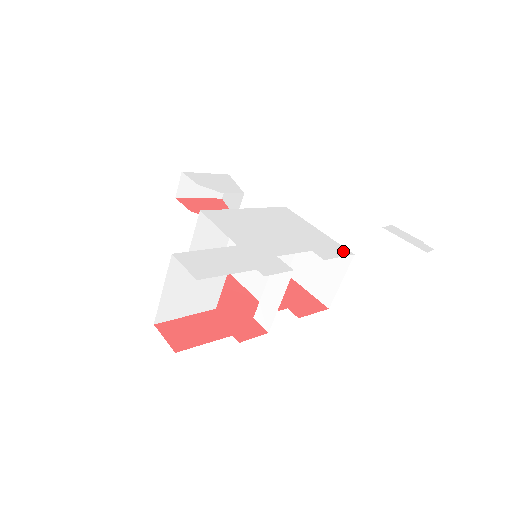
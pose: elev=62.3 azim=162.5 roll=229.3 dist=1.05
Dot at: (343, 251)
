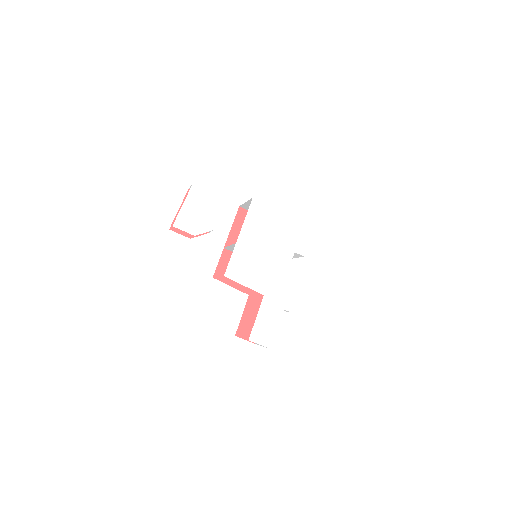
Dot at: (308, 229)
